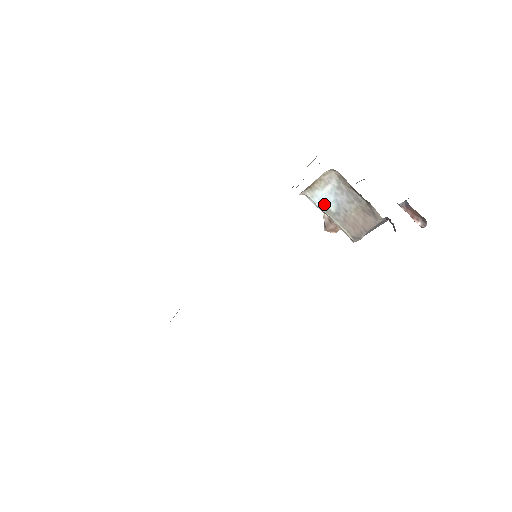
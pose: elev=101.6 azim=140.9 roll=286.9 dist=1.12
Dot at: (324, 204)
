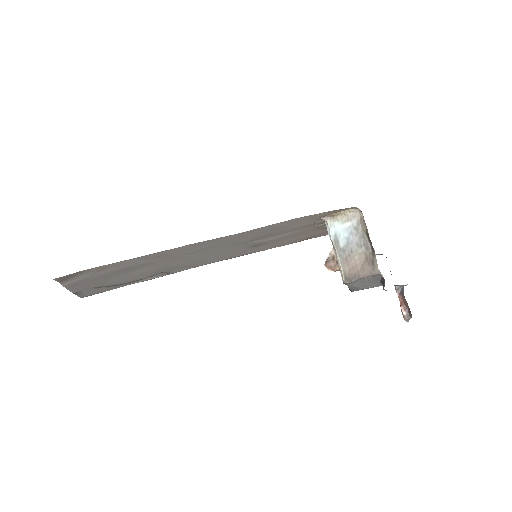
Dot at: (337, 237)
